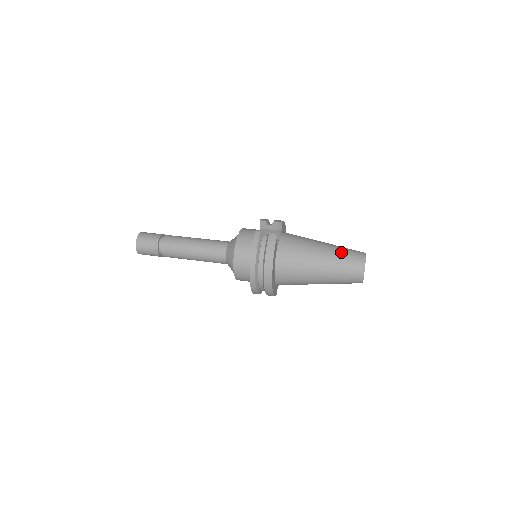
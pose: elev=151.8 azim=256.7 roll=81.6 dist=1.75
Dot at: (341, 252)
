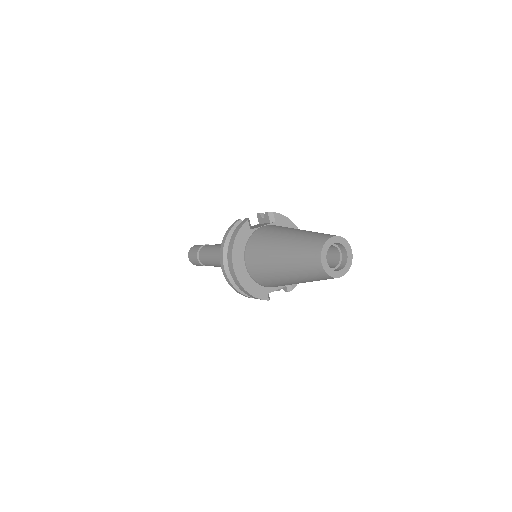
Dot at: (307, 234)
